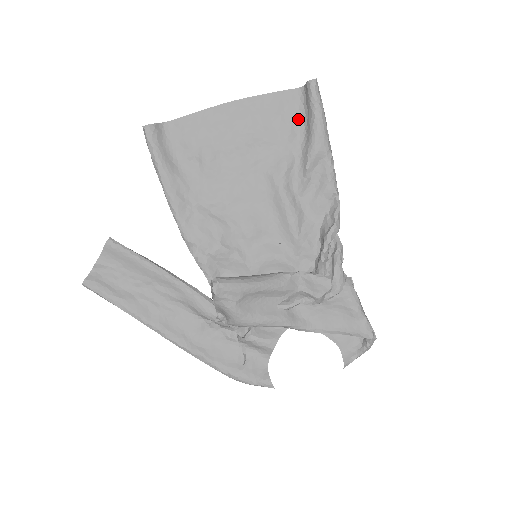
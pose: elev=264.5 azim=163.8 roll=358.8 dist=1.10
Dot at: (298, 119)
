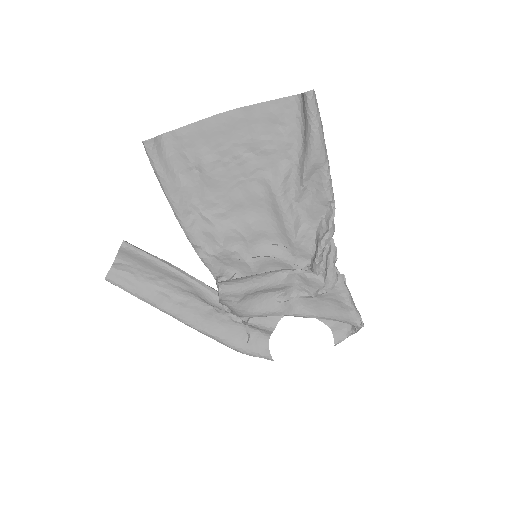
Dot at: (295, 127)
